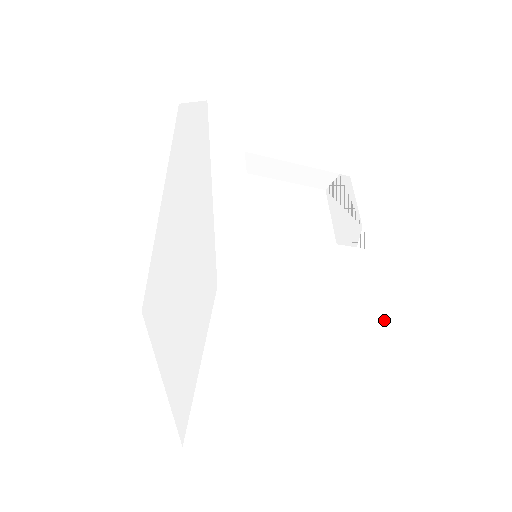
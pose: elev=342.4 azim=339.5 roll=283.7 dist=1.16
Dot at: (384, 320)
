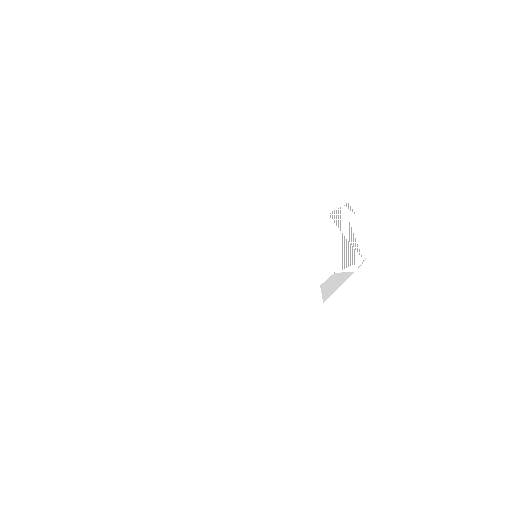
Dot at: occluded
